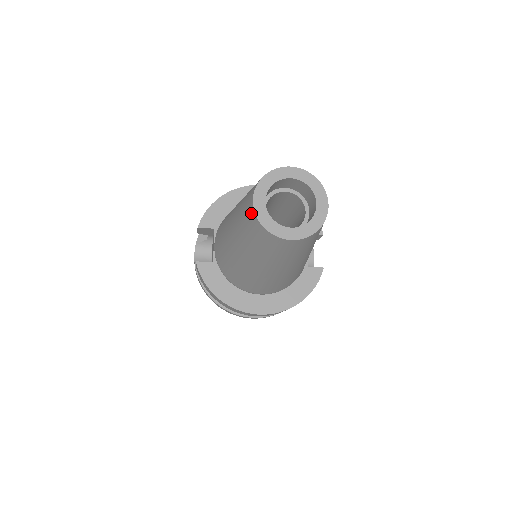
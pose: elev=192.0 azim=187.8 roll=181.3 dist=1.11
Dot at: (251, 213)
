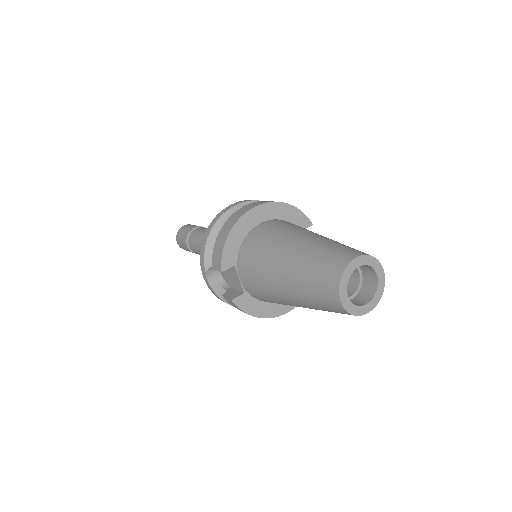
Dot at: (337, 306)
